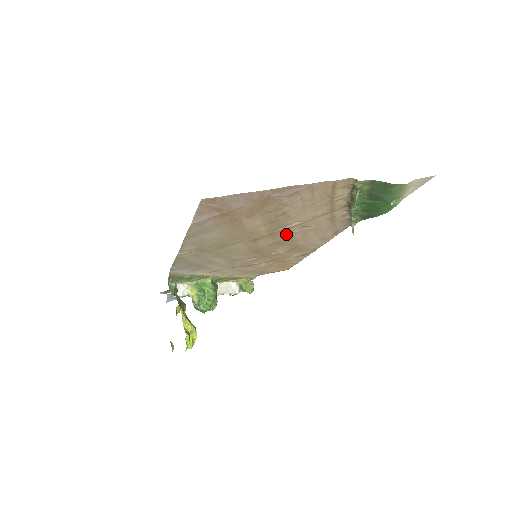
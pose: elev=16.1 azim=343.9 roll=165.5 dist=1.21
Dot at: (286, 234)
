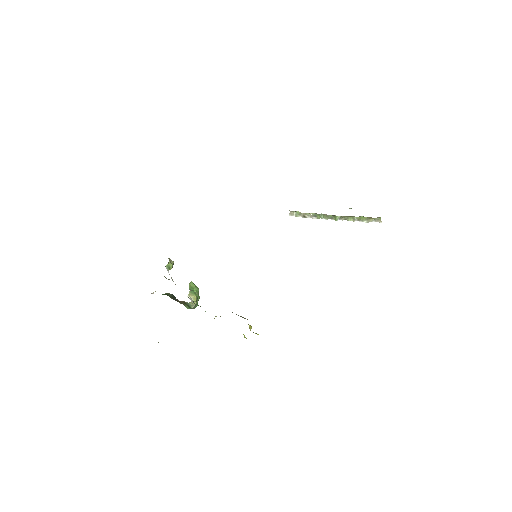
Dot at: occluded
